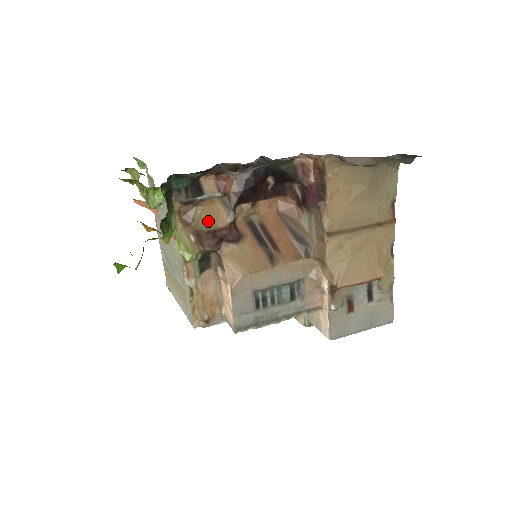
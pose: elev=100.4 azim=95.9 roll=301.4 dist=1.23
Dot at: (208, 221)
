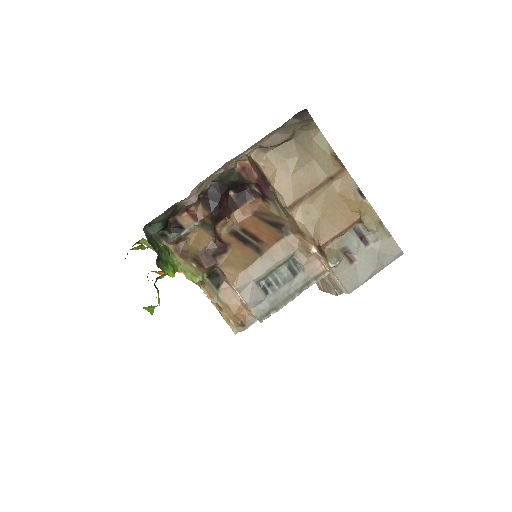
Dot at: (197, 247)
